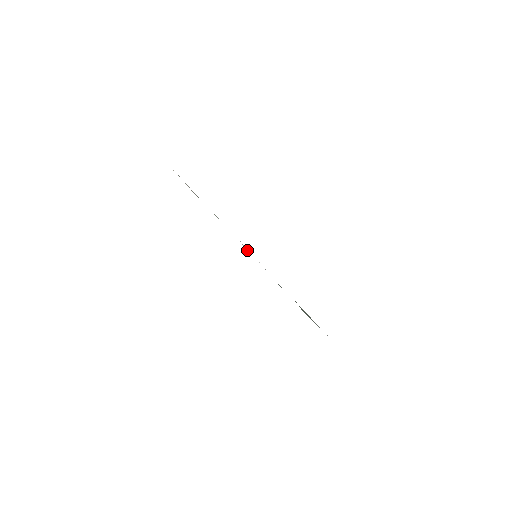
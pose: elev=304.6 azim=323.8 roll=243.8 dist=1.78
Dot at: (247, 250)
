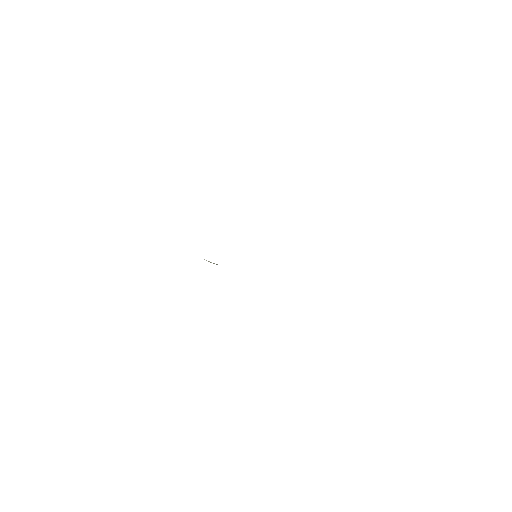
Dot at: occluded
